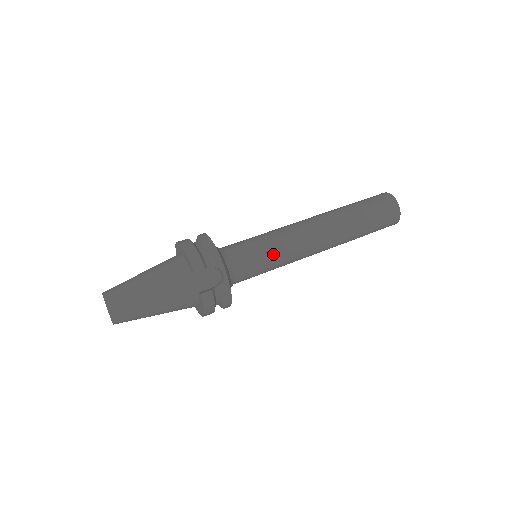
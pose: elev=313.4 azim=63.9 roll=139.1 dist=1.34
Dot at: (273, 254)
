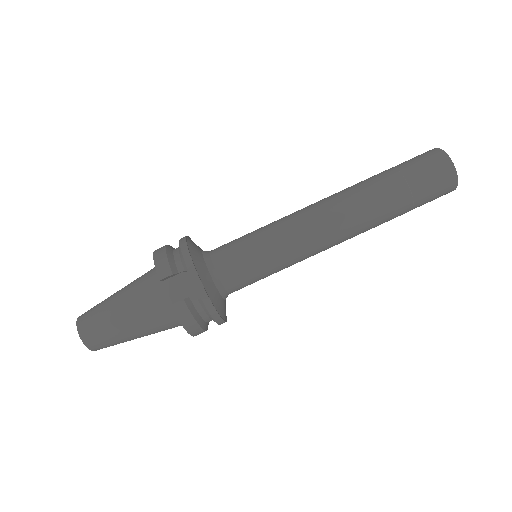
Dot at: (269, 249)
